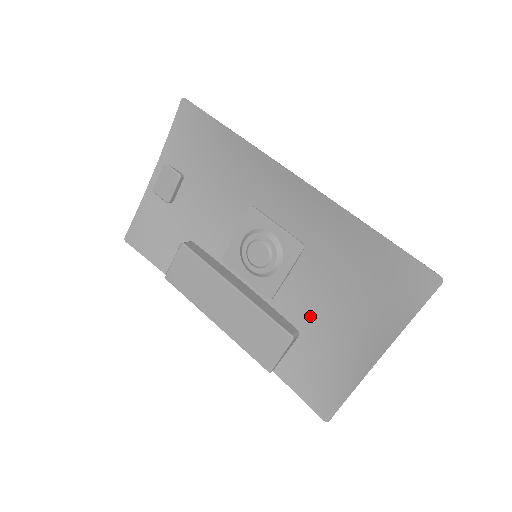
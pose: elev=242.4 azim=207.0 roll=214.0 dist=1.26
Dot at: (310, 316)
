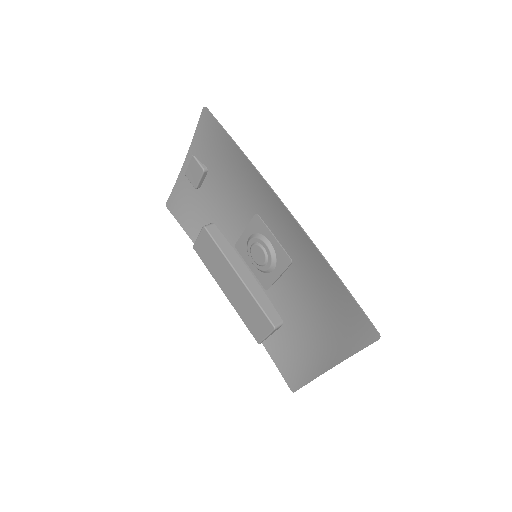
Dot at: (292, 314)
